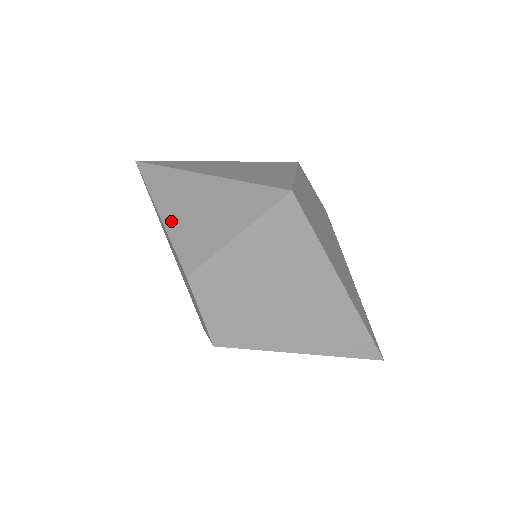
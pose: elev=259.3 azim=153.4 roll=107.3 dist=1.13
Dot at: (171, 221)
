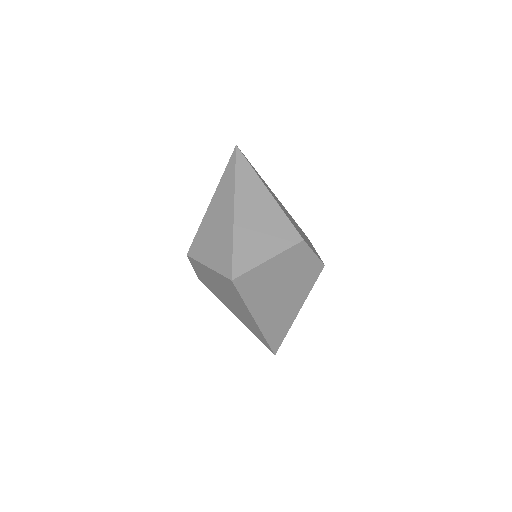
Dot at: (208, 215)
